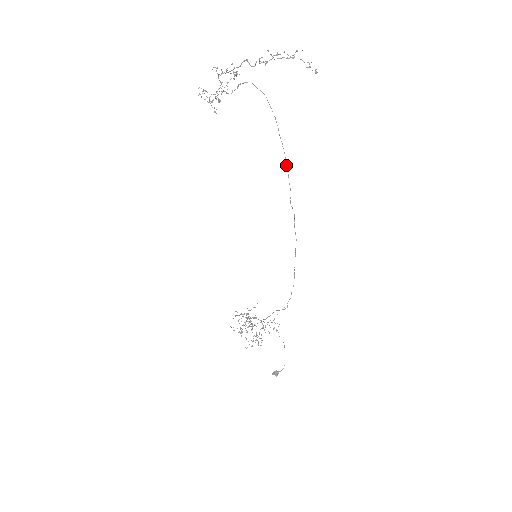
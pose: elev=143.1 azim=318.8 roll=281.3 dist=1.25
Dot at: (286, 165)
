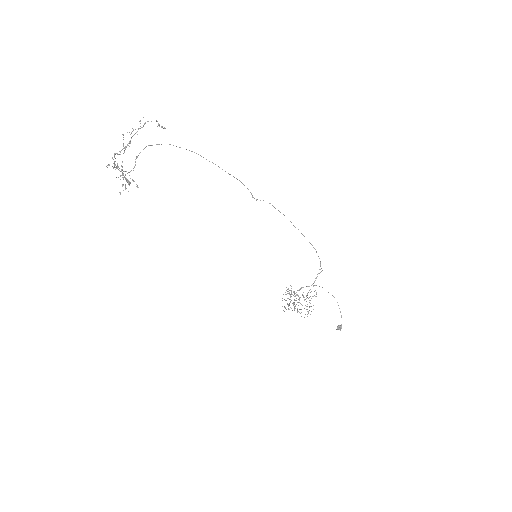
Dot at: occluded
